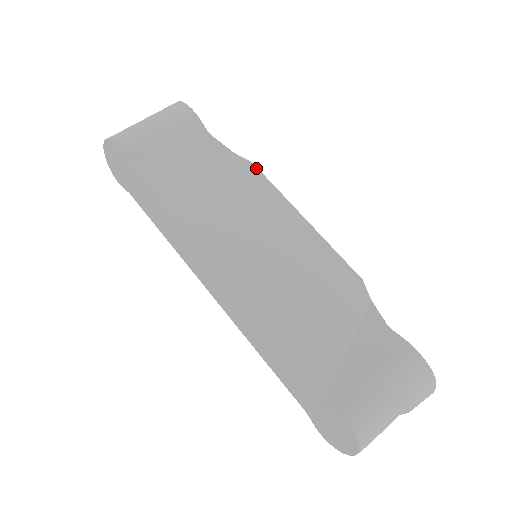
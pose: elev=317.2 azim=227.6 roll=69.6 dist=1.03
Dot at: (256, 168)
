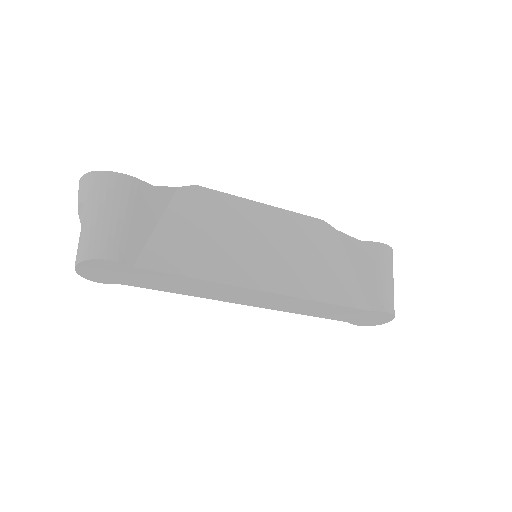
Dot at: (204, 188)
